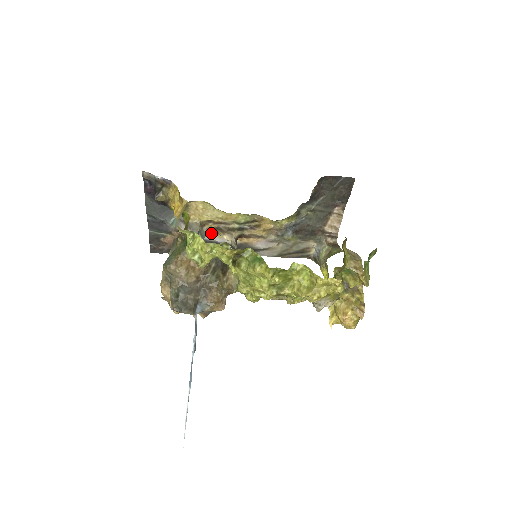
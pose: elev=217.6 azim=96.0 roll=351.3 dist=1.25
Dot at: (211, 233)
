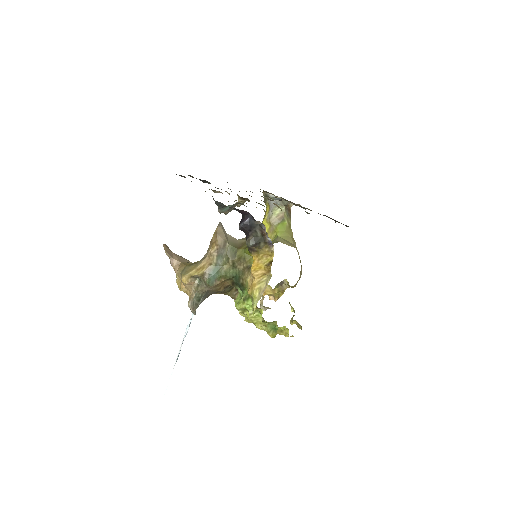
Dot at: occluded
